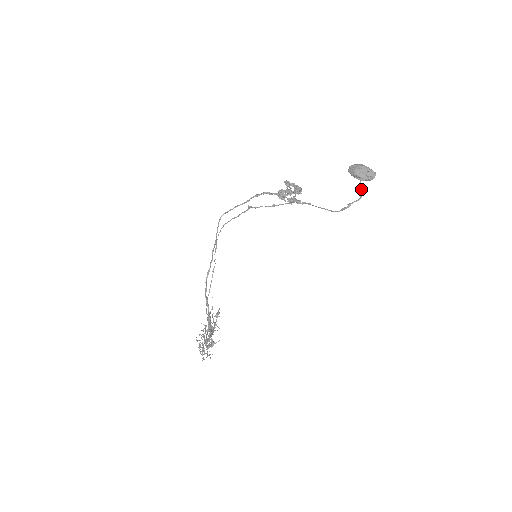
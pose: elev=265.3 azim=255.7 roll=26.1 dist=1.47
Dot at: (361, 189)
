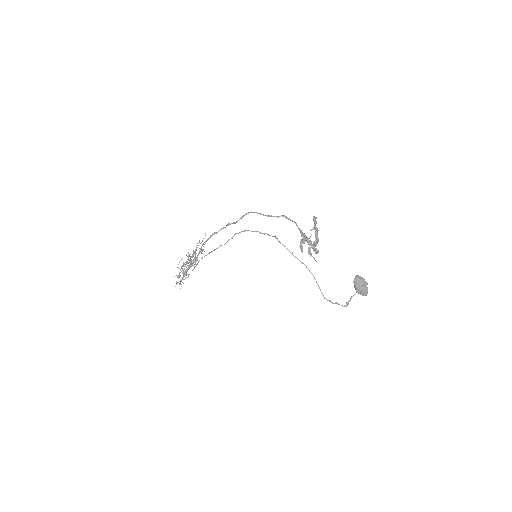
Dot at: occluded
